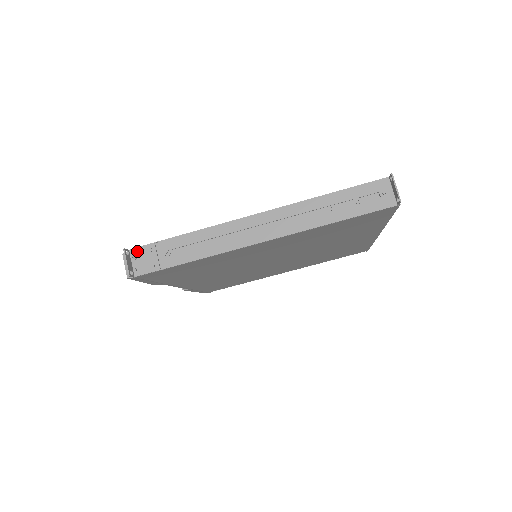
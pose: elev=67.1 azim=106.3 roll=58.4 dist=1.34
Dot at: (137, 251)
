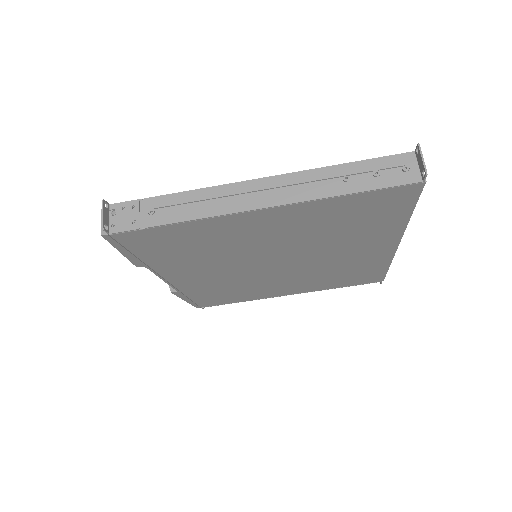
Dot at: (118, 206)
